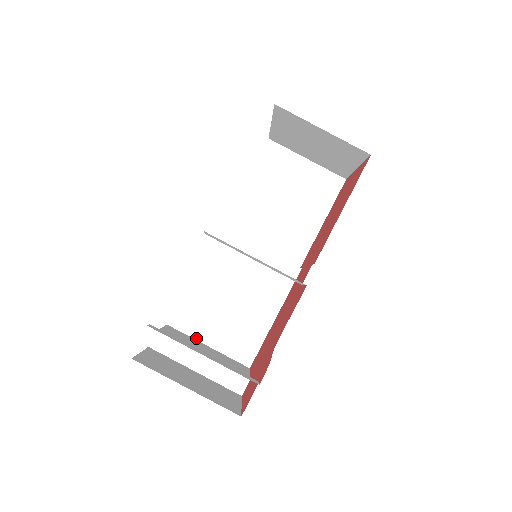
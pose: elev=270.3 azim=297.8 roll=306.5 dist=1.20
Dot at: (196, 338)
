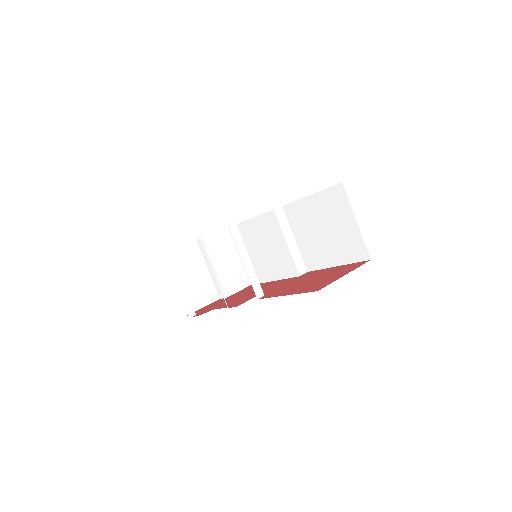
Dot at: (236, 247)
